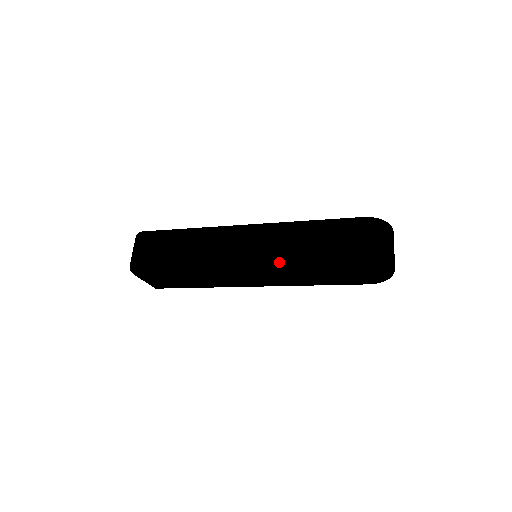
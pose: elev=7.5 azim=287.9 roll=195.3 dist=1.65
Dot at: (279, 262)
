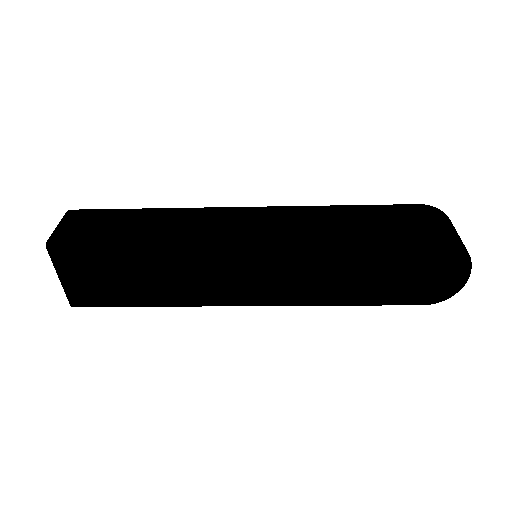
Dot at: (307, 240)
